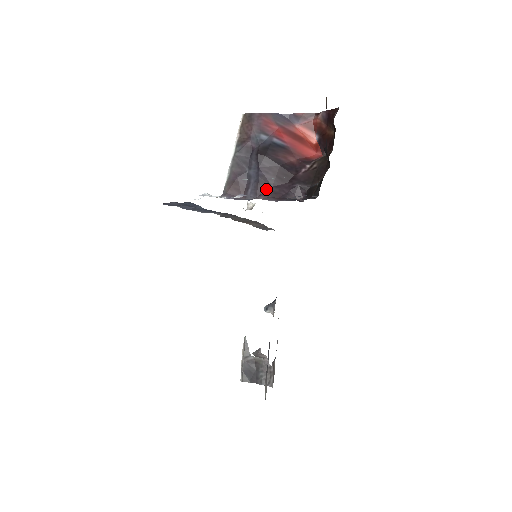
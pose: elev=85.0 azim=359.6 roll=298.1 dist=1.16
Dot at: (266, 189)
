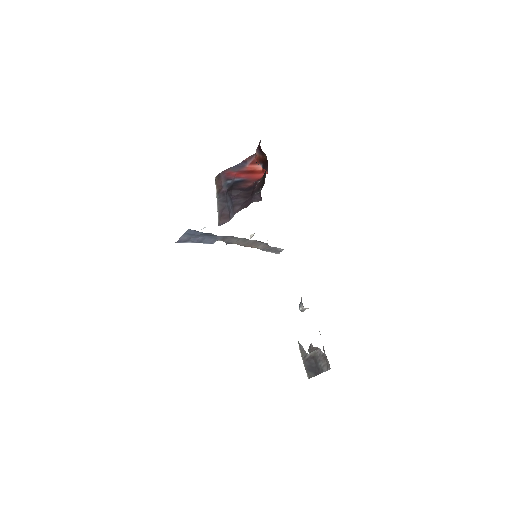
Dot at: (239, 207)
